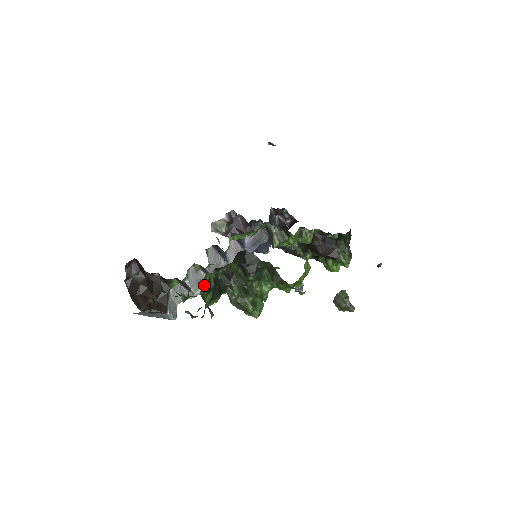
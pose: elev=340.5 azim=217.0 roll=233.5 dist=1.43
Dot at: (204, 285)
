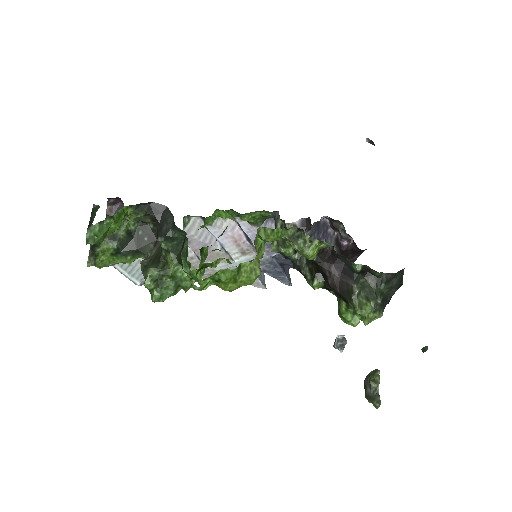
Dot at: occluded
